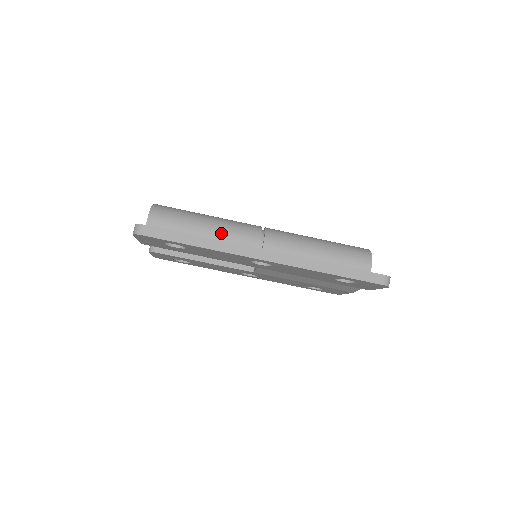
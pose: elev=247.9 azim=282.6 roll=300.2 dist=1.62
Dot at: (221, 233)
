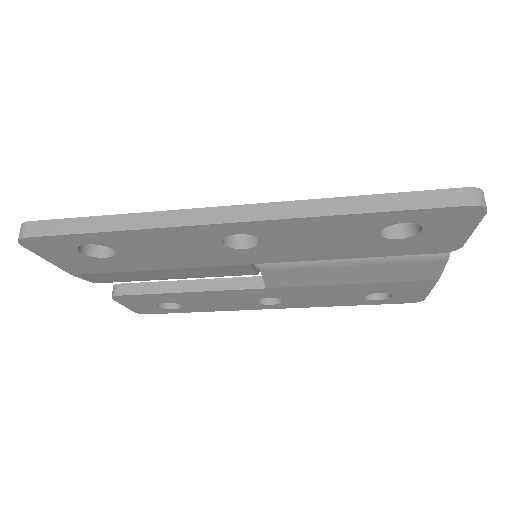
Dot at: occluded
